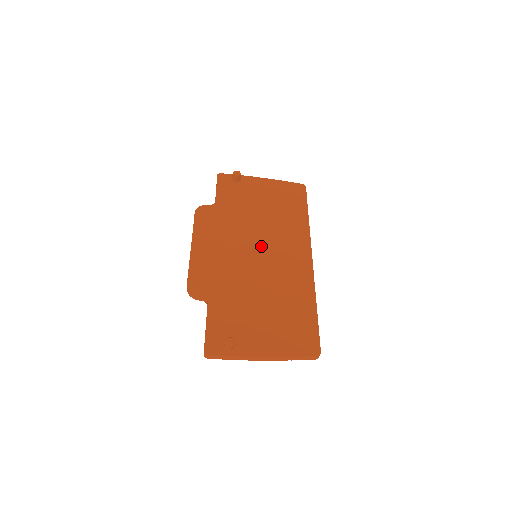
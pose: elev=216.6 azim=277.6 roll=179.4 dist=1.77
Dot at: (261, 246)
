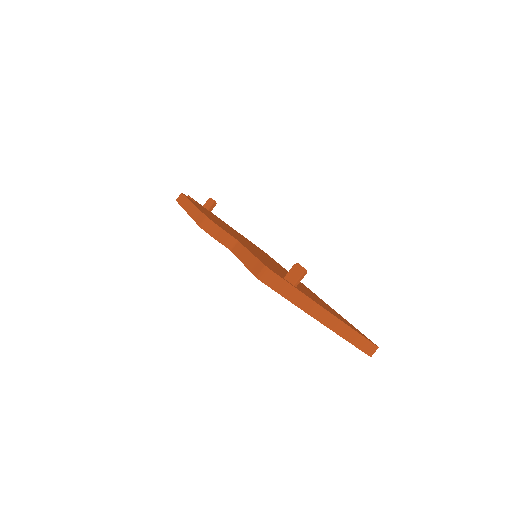
Dot at: occluded
